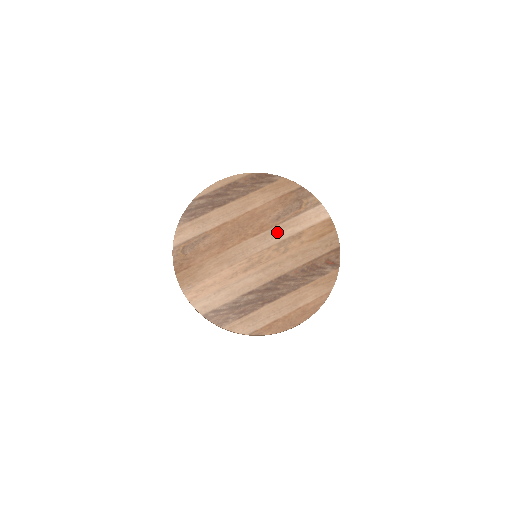
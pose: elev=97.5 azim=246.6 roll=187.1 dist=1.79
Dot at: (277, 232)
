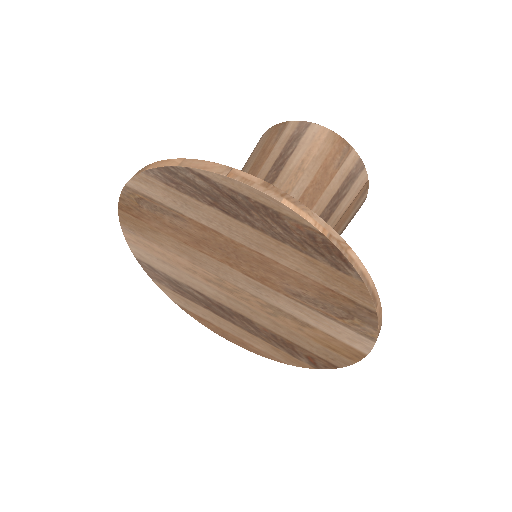
Dot at: (280, 299)
